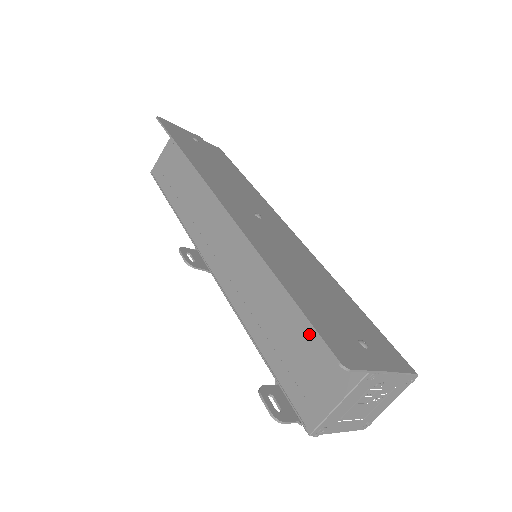
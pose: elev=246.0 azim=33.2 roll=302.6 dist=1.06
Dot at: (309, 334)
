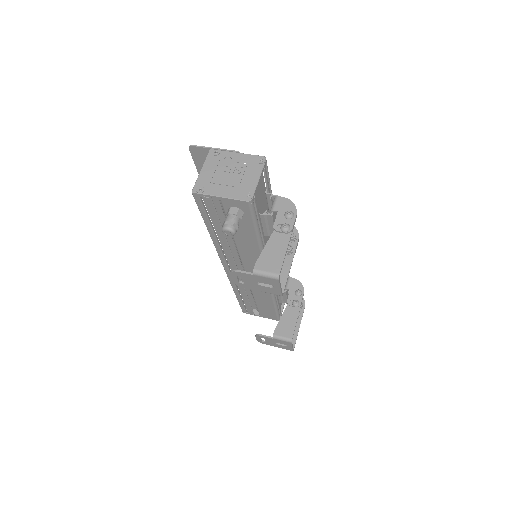
Dot at: occluded
